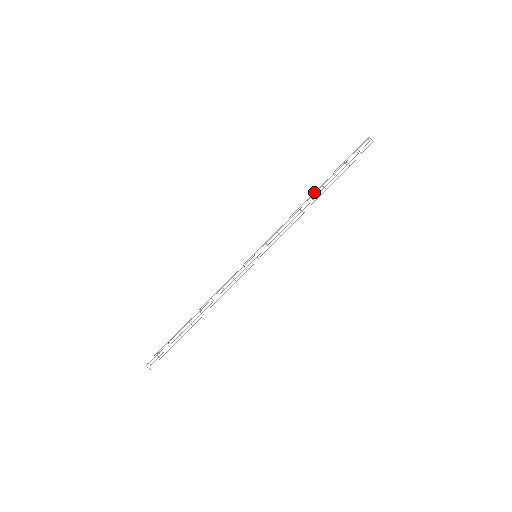
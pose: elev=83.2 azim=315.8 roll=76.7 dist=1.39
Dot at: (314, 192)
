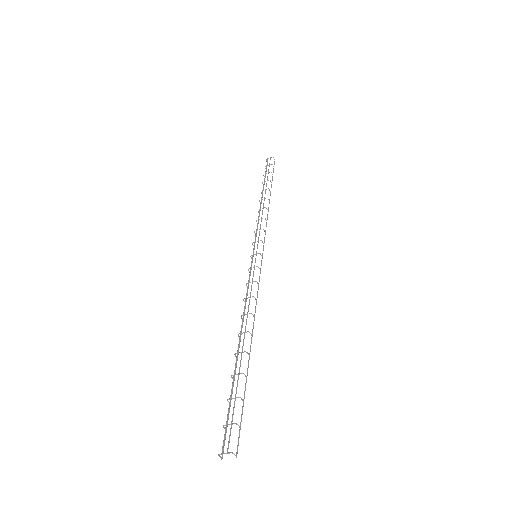
Dot at: occluded
